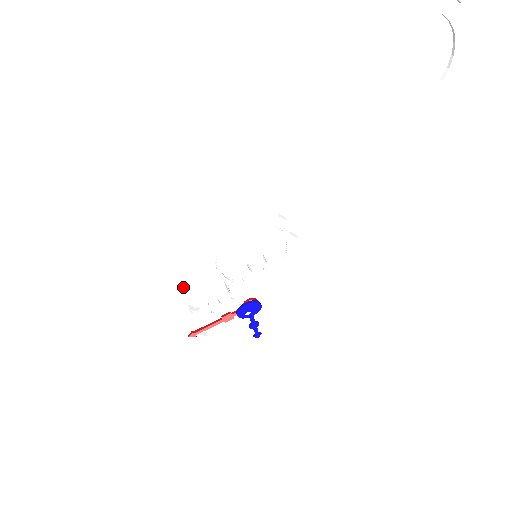
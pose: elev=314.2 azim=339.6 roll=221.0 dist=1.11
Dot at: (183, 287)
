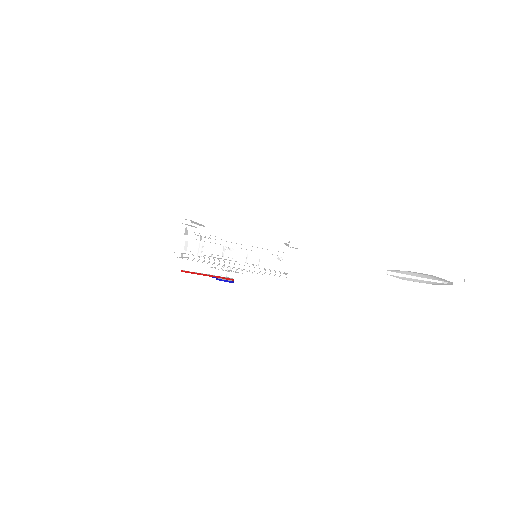
Dot at: (195, 222)
